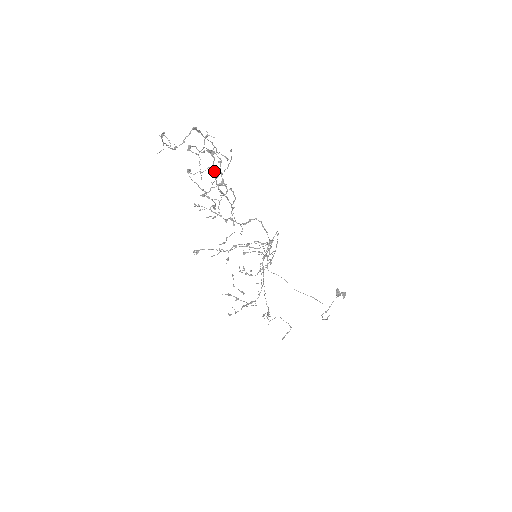
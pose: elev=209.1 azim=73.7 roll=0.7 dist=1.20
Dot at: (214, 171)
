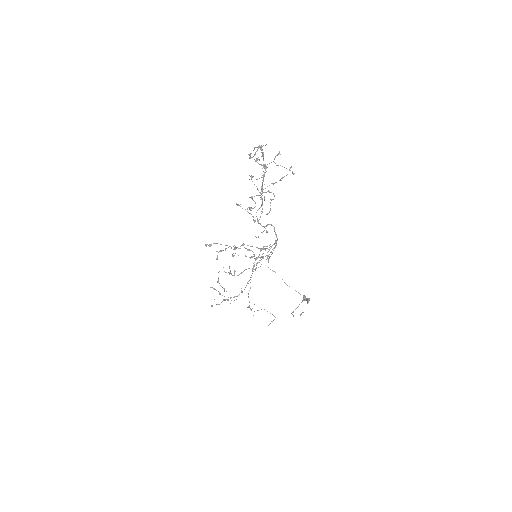
Dot at: (263, 181)
